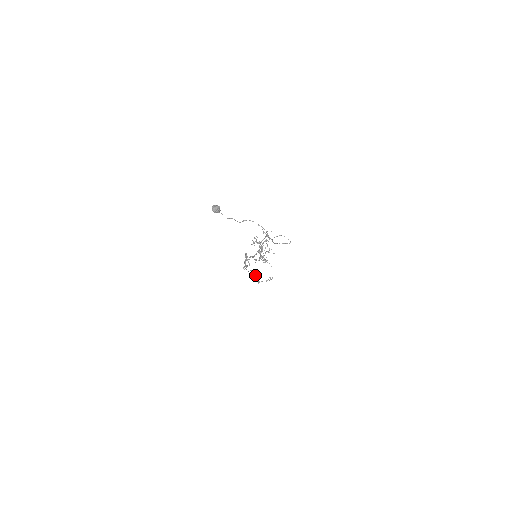
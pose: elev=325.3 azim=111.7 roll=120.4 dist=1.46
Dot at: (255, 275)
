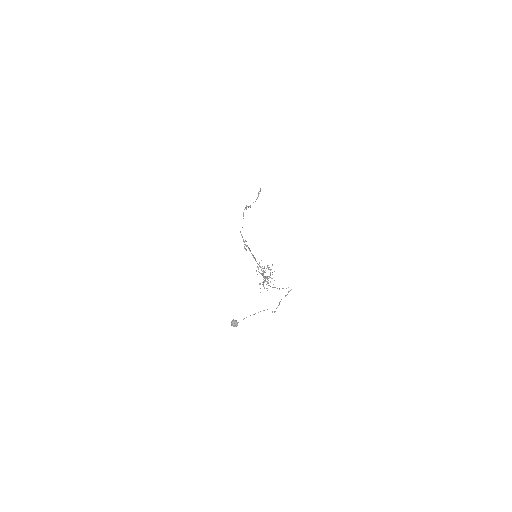
Dot at: occluded
